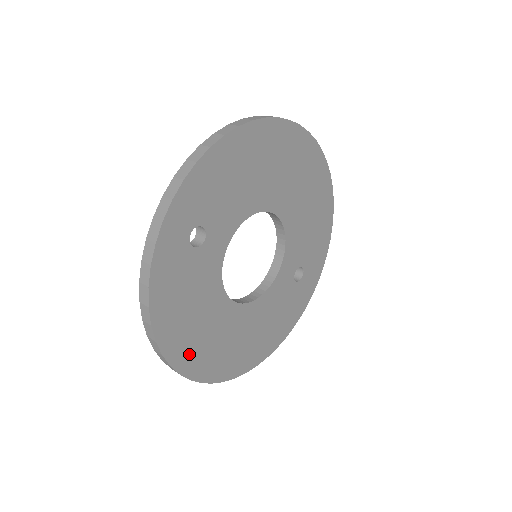
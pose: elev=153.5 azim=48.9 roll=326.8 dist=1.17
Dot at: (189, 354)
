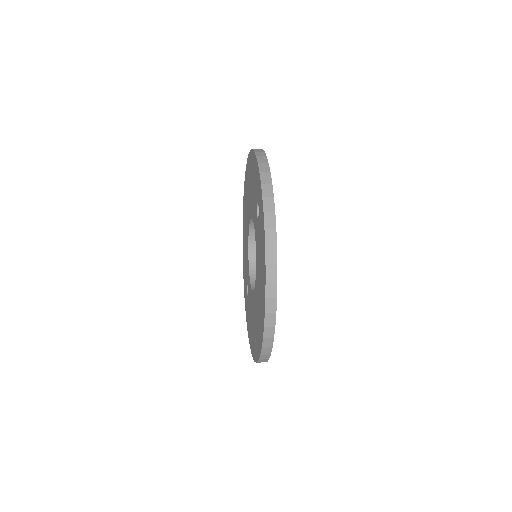
Dot at: occluded
